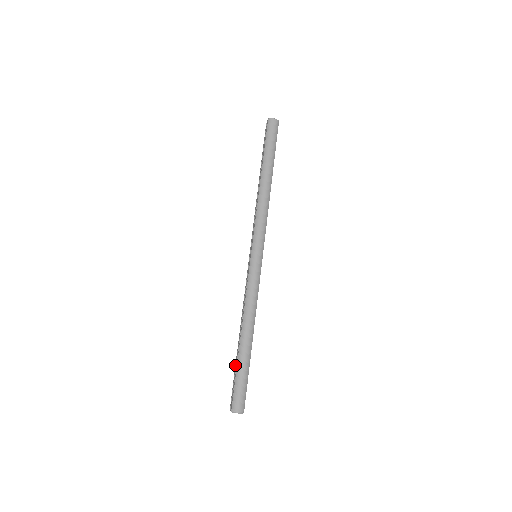
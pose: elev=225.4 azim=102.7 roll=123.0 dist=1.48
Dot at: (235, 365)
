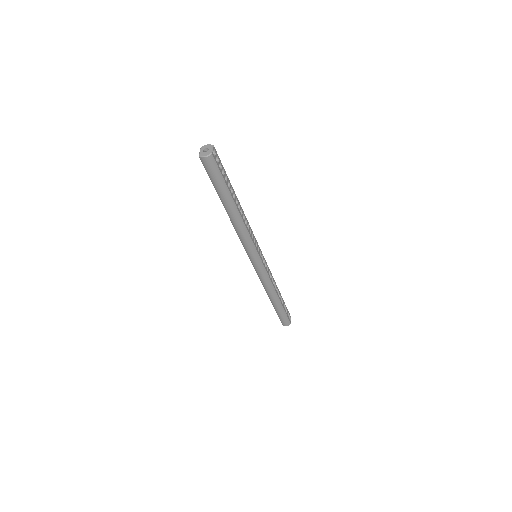
Dot at: occluded
